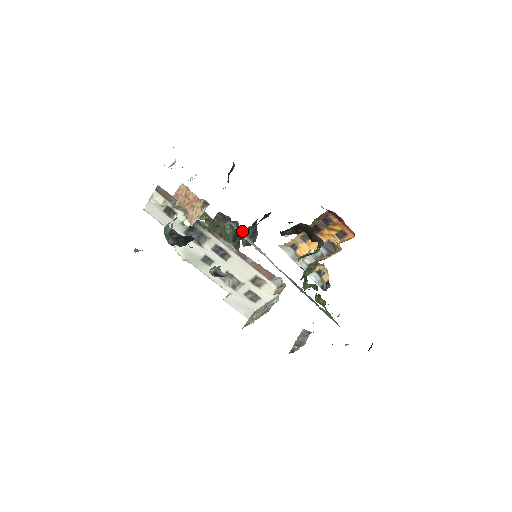
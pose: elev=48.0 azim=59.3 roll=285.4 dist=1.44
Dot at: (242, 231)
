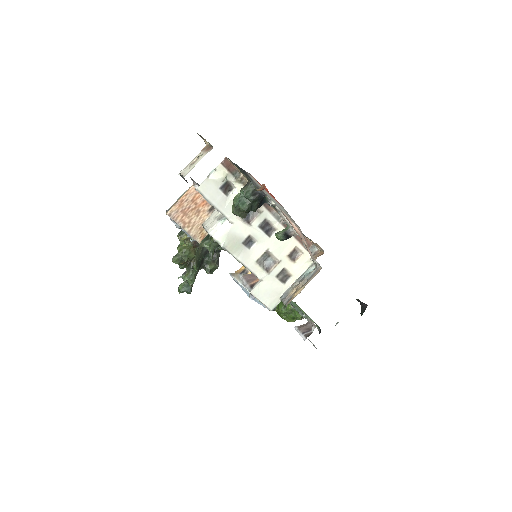
Dot at: (221, 248)
